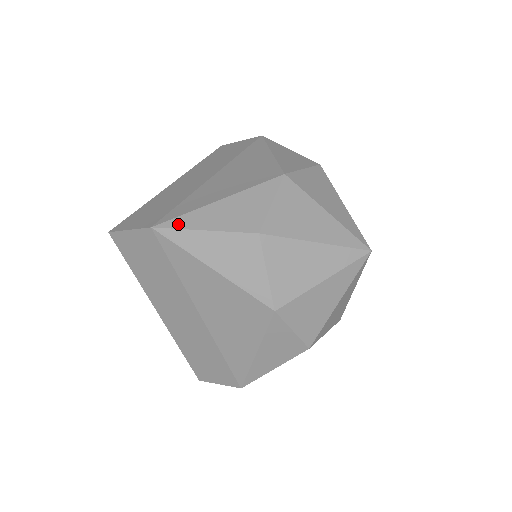
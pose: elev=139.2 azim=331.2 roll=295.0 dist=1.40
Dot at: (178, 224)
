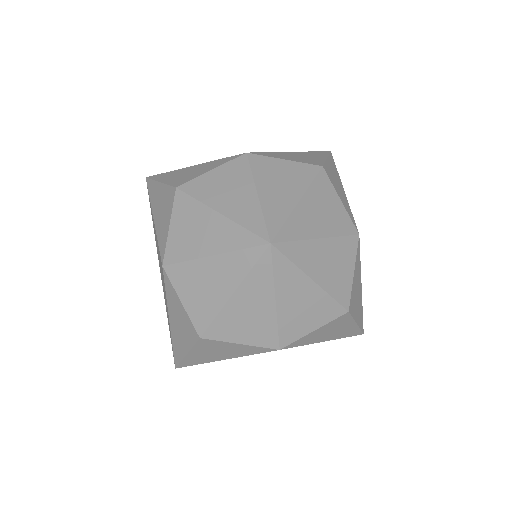
Dot at: (156, 177)
